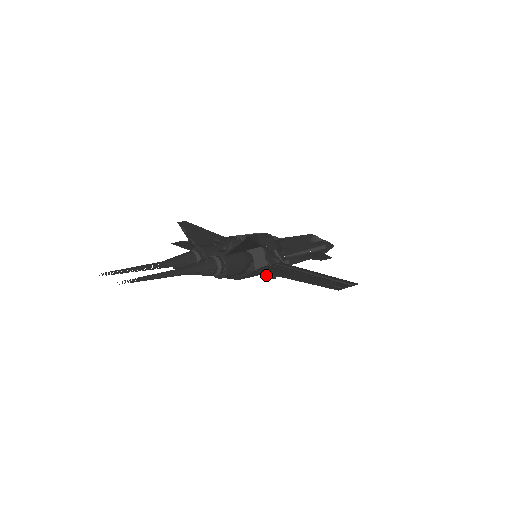
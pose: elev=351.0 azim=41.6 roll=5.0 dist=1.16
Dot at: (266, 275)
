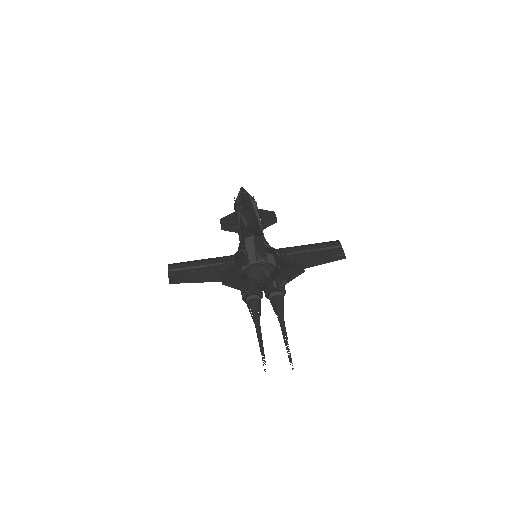
Dot at: occluded
